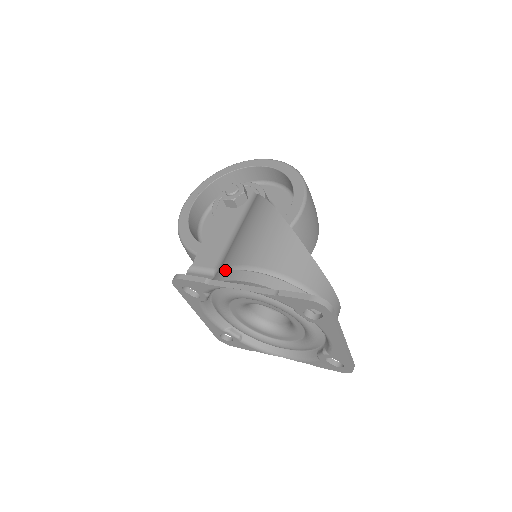
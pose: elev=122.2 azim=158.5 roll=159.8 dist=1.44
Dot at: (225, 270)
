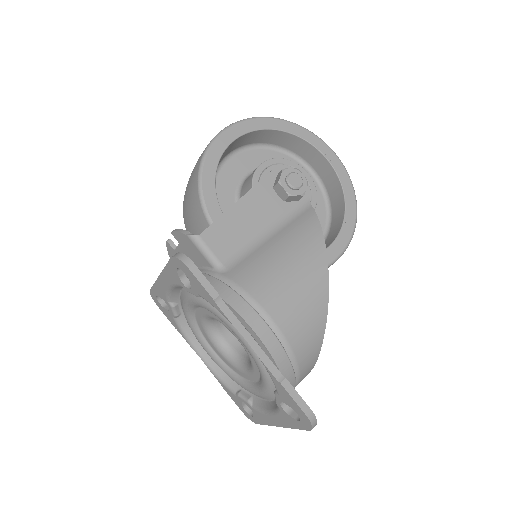
Dot at: (238, 289)
